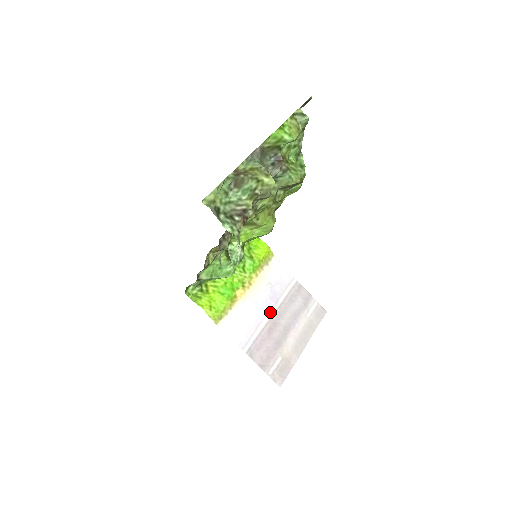
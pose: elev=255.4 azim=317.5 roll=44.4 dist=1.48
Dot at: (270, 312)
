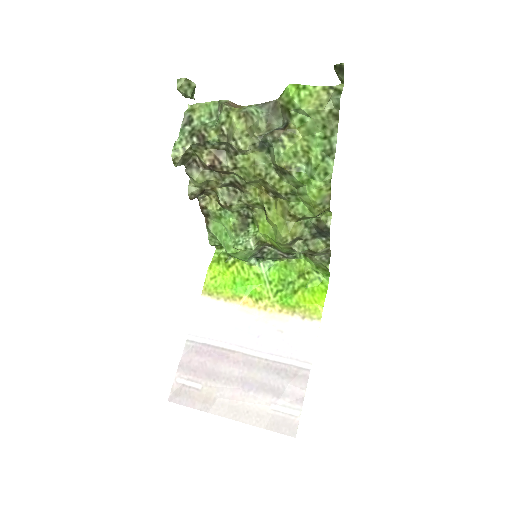
Dot at: (248, 349)
